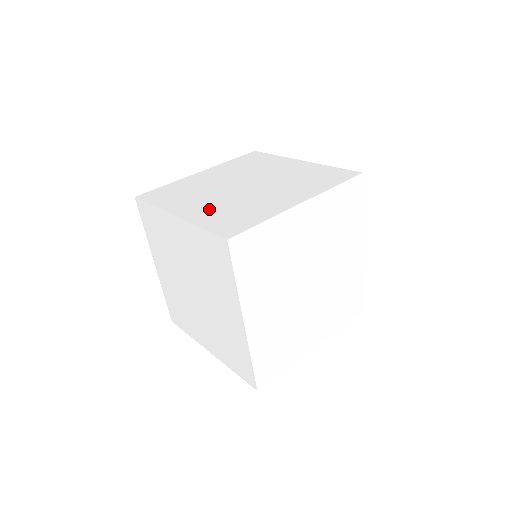
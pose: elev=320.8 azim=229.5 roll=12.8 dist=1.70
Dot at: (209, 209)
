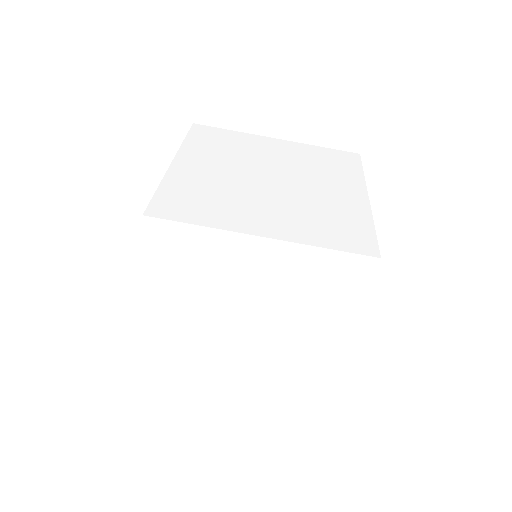
Dot at: (175, 324)
